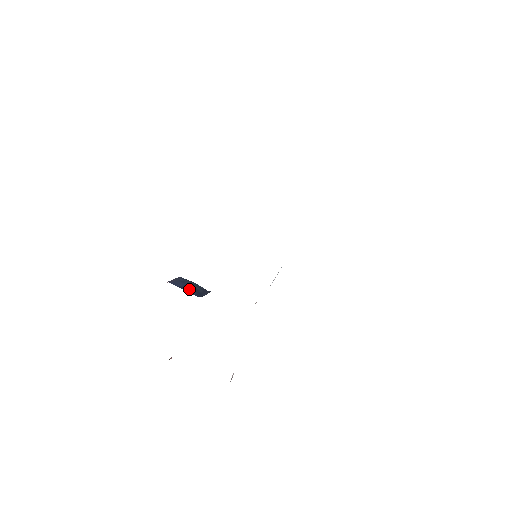
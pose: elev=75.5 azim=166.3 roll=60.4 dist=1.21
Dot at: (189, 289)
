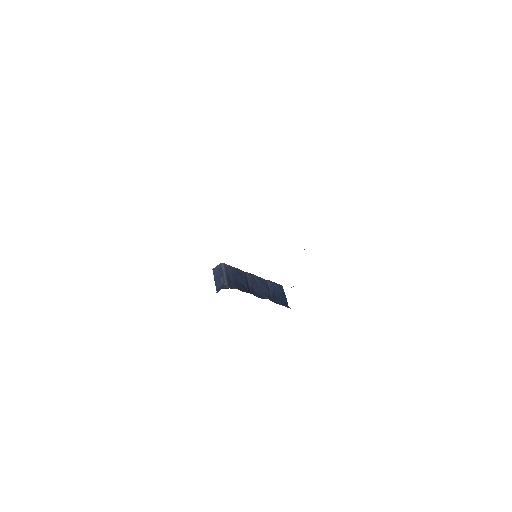
Dot at: (217, 281)
